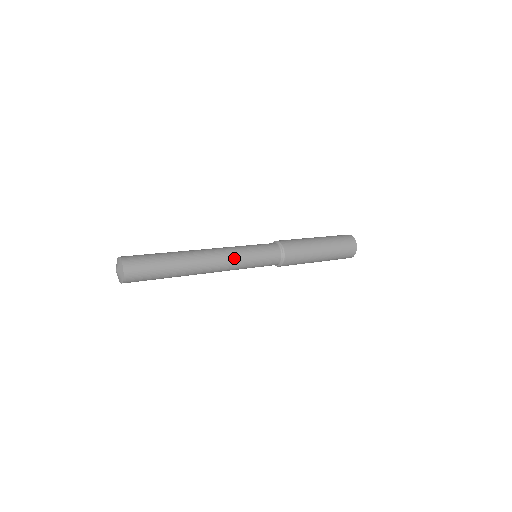
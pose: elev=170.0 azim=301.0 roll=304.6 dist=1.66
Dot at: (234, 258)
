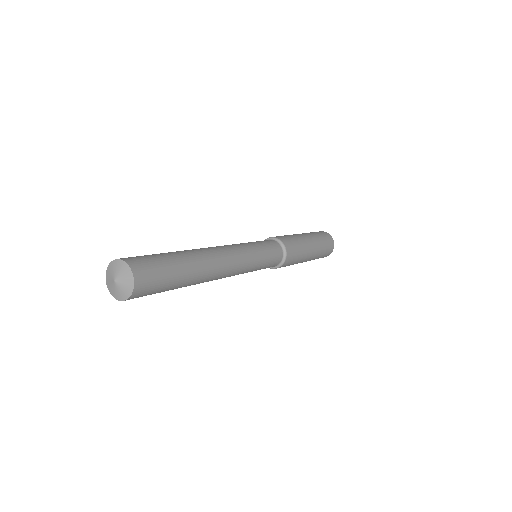
Dot at: (246, 260)
